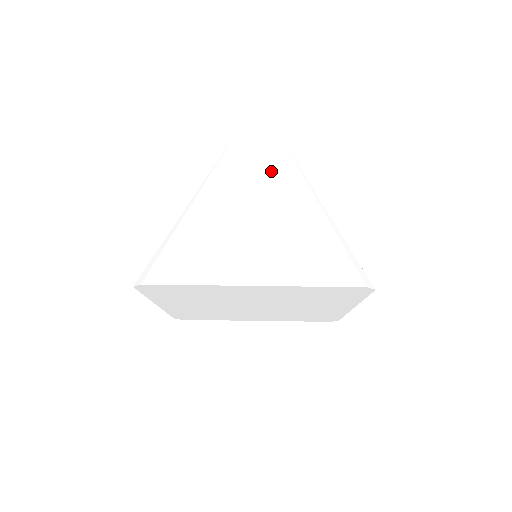
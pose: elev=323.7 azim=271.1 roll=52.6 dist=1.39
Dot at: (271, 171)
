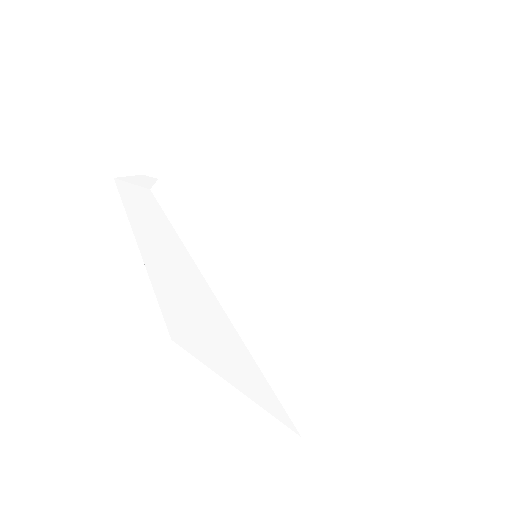
Dot at: (256, 198)
